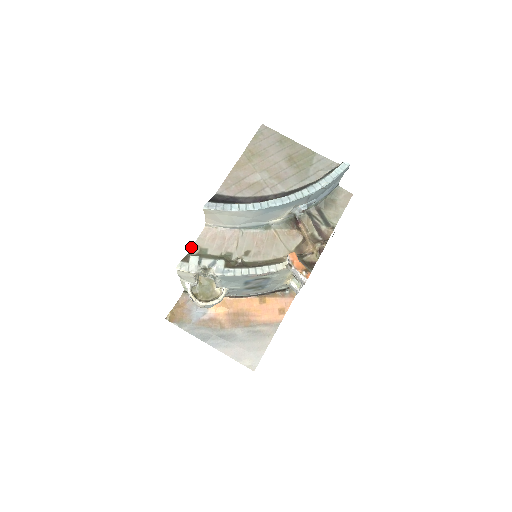
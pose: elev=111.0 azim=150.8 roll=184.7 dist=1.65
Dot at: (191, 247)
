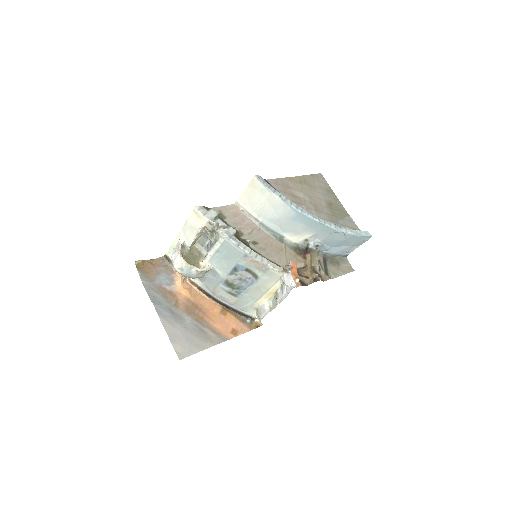
Dot at: (215, 207)
